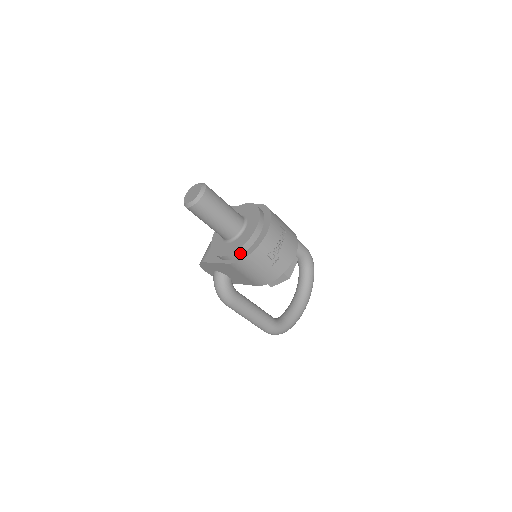
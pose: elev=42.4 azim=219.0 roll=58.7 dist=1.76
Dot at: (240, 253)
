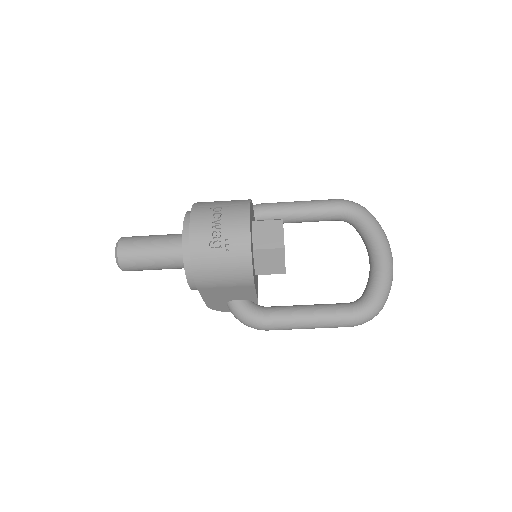
Dot at: (191, 269)
